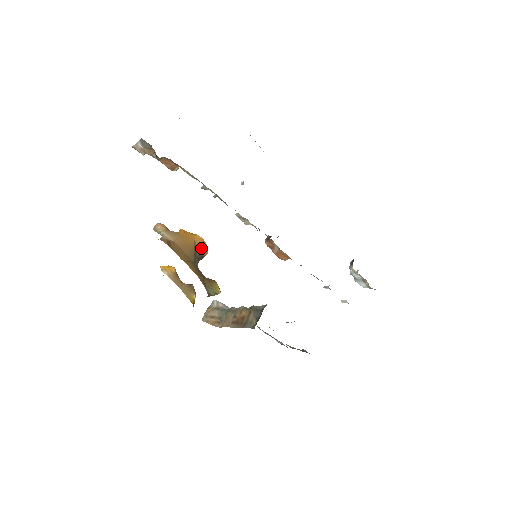
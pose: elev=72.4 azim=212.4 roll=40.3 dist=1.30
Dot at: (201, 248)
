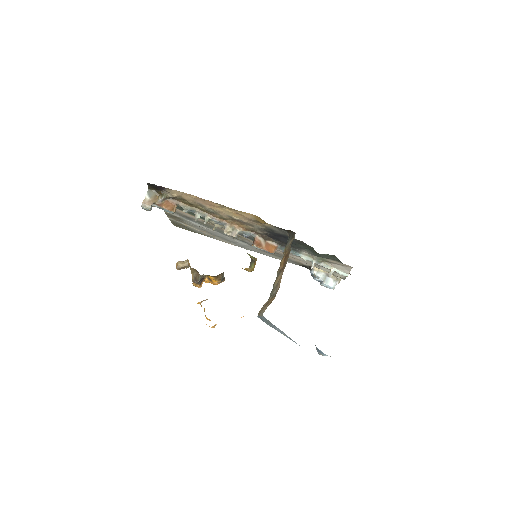
Dot at: occluded
